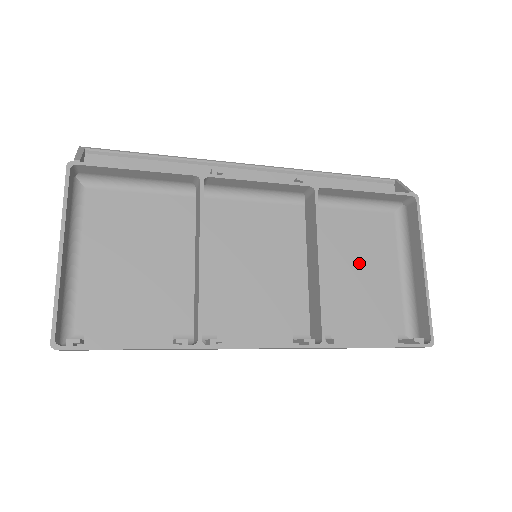
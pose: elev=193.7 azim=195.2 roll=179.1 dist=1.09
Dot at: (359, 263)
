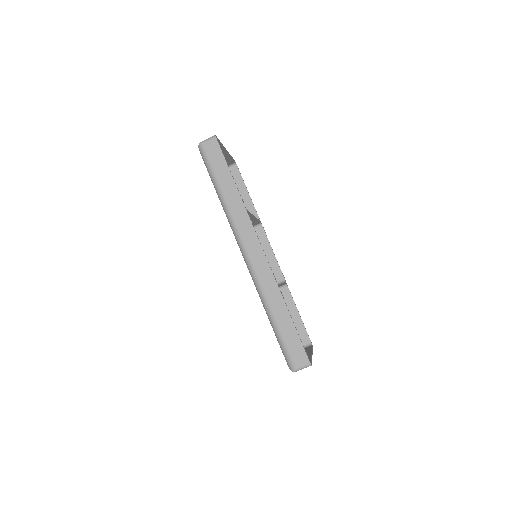
Dot at: occluded
